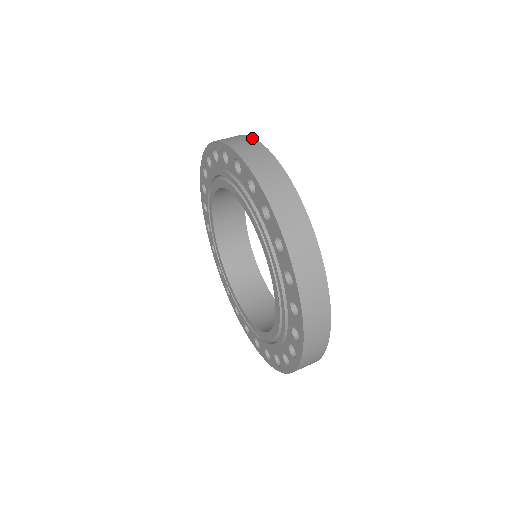
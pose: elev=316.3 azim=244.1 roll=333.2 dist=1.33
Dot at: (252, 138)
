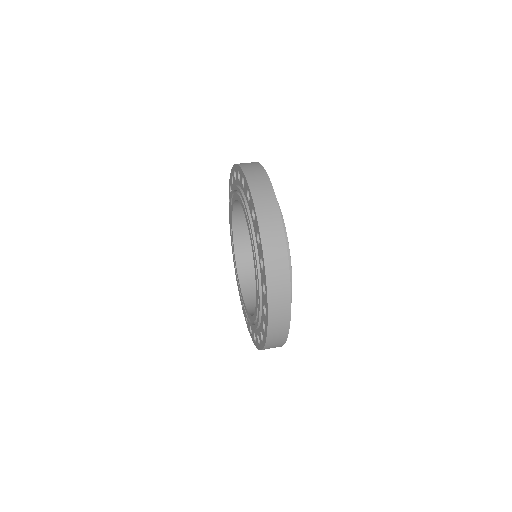
Dot at: occluded
